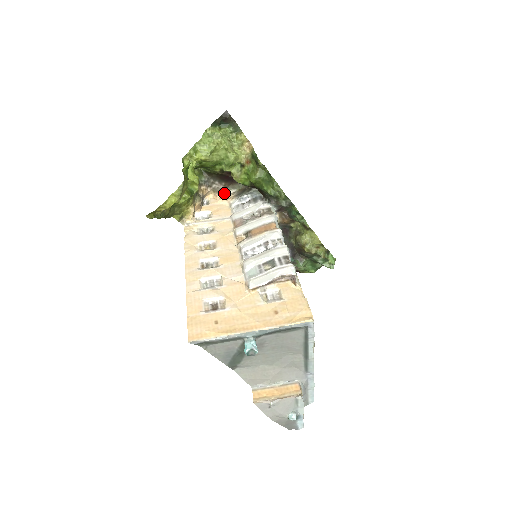
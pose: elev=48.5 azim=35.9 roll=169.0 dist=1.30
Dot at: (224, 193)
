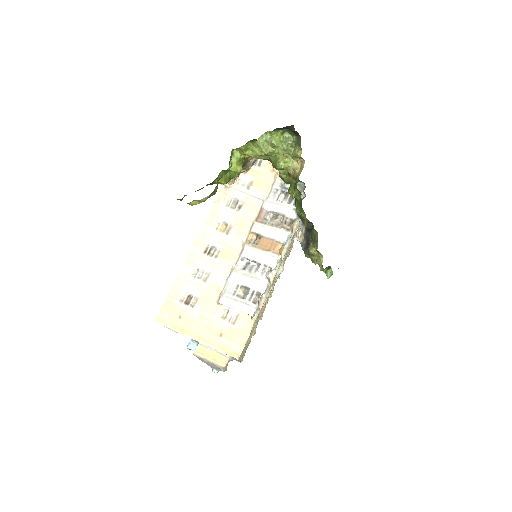
Dot at: occluded
